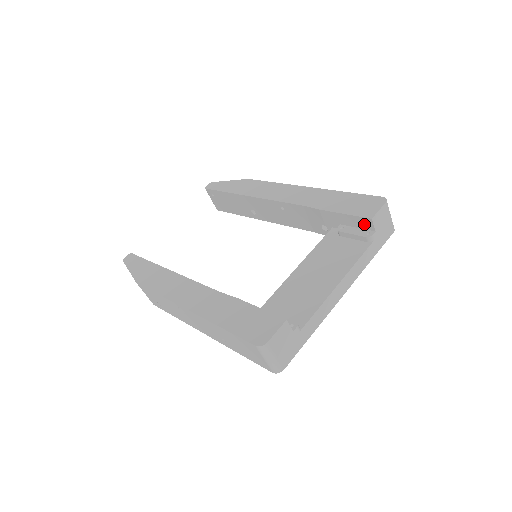
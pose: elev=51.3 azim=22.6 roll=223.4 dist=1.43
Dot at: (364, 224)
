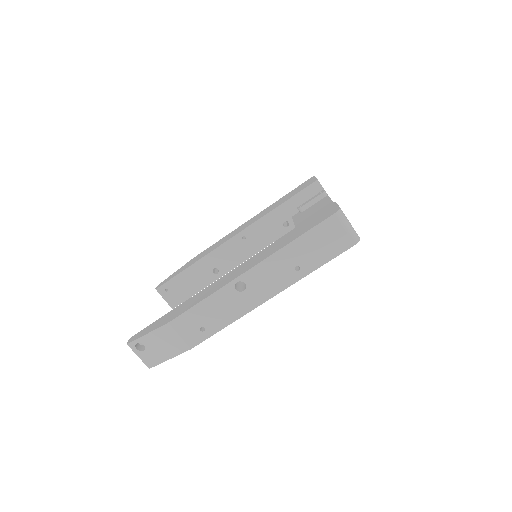
Dot at: (314, 190)
